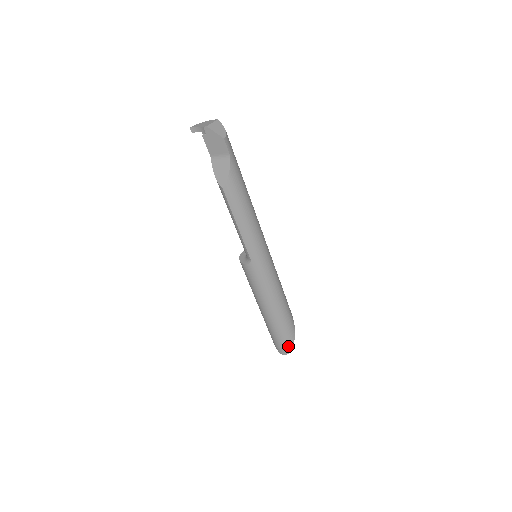
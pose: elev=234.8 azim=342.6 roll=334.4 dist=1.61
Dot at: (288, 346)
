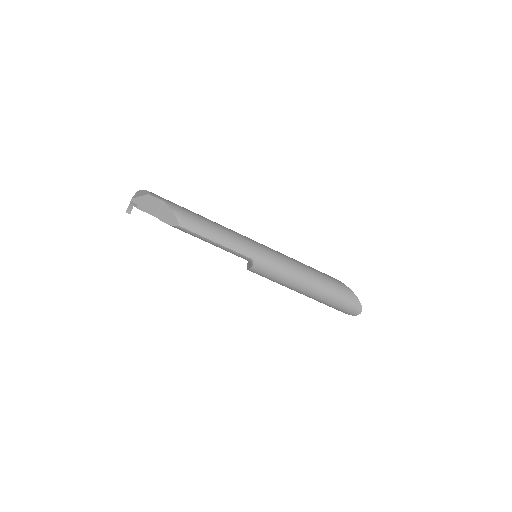
Dot at: (354, 302)
